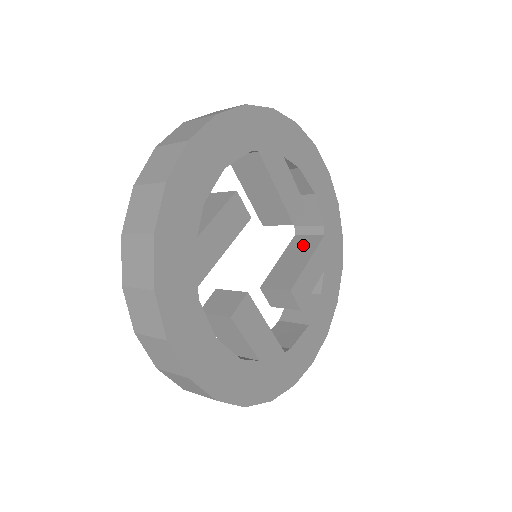
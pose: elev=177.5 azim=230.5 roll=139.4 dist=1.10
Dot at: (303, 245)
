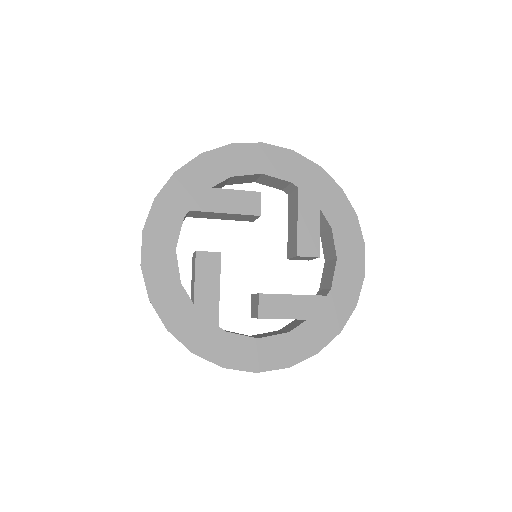
Dot at: (292, 205)
